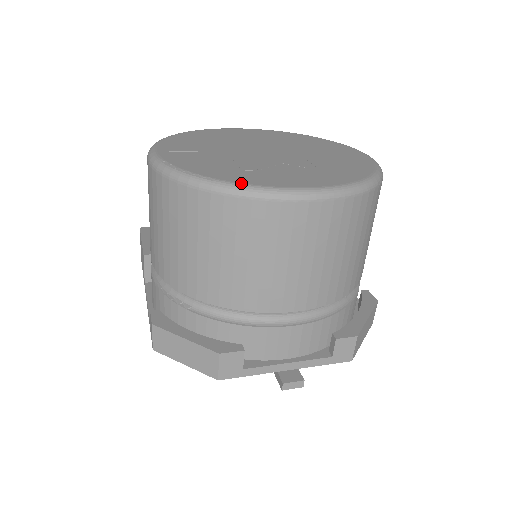
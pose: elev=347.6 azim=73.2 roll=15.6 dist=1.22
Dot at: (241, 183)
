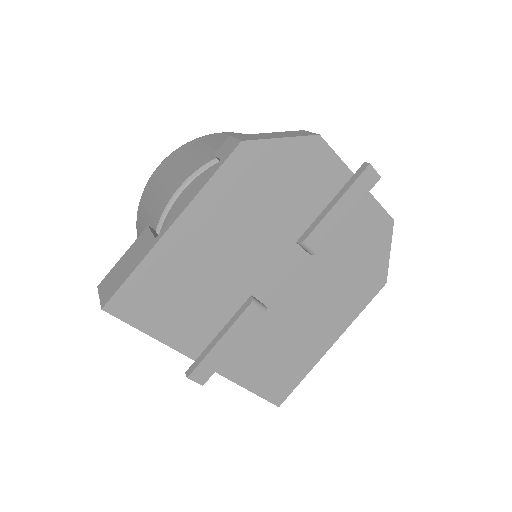
Dot at: occluded
